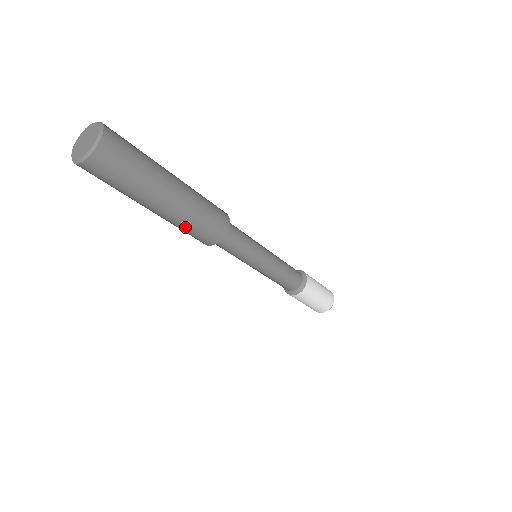
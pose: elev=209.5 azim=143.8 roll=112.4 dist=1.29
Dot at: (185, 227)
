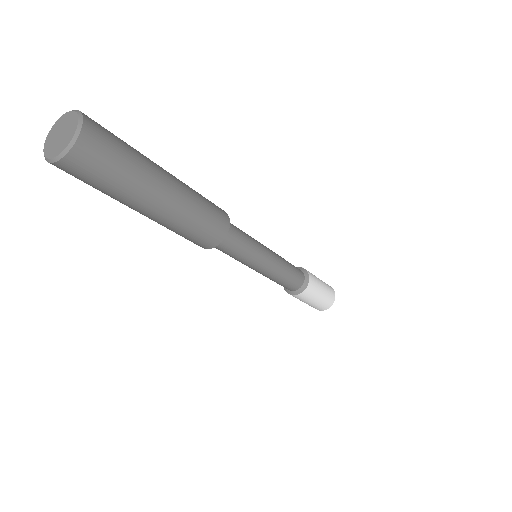
Dot at: (170, 229)
